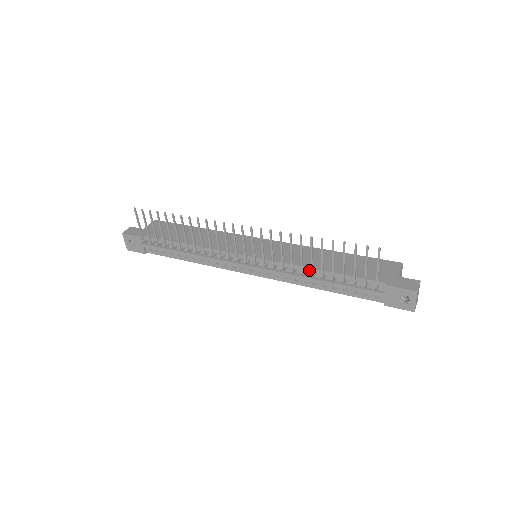
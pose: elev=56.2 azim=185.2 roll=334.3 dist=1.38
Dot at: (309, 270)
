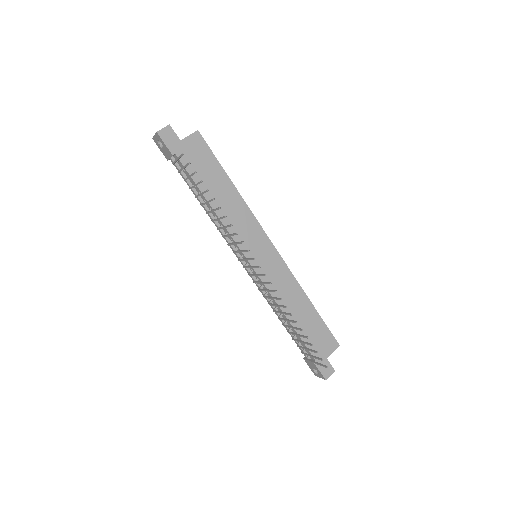
Dot at: (280, 310)
